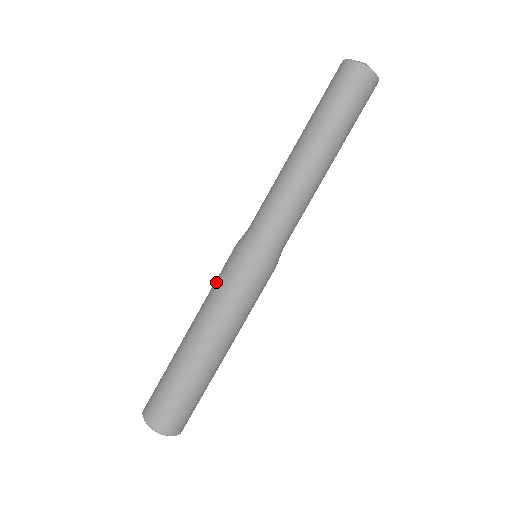
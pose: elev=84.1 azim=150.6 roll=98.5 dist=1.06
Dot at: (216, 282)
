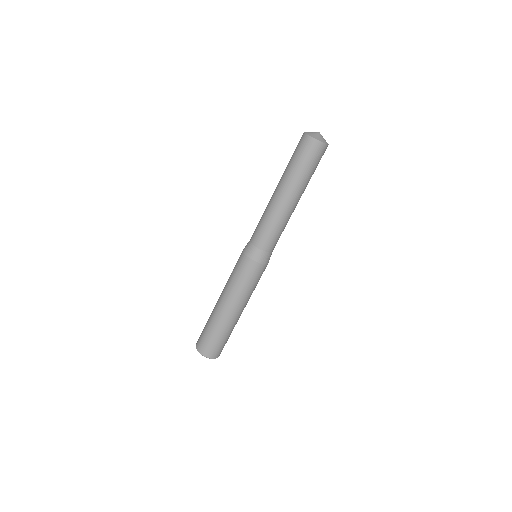
Dot at: (232, 272)
